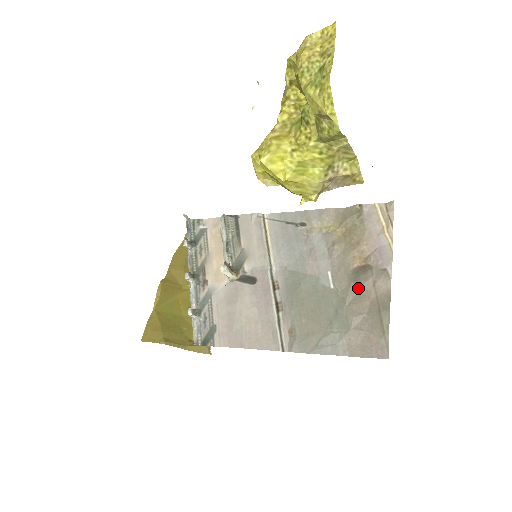
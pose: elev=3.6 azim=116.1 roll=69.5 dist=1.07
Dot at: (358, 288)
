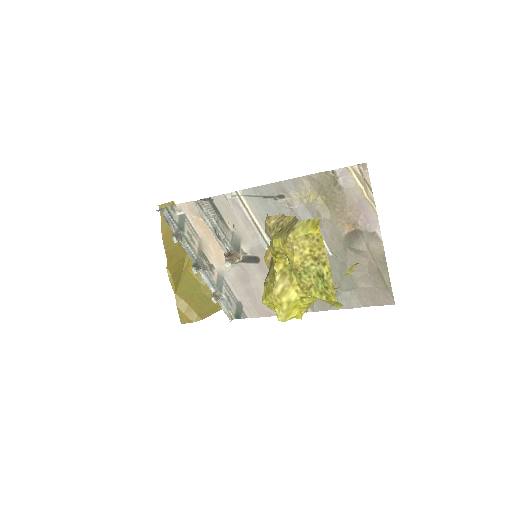
Dot at: (354, 251)
